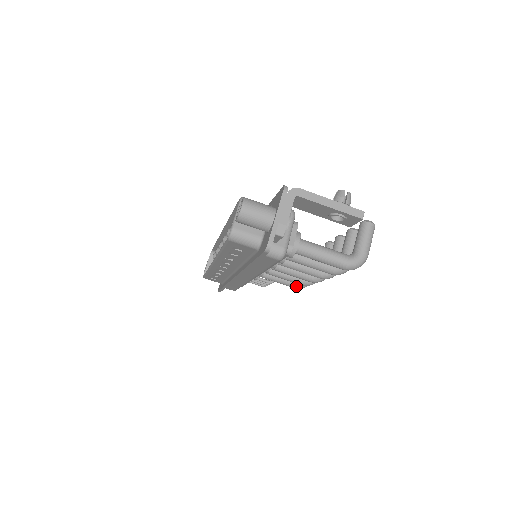
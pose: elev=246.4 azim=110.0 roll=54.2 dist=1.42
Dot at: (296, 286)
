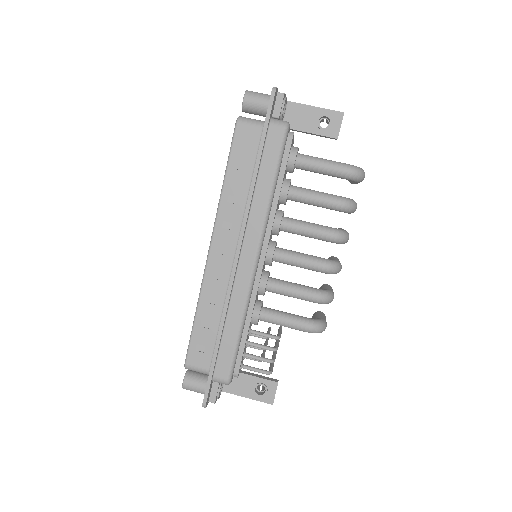
Dot at: (308, 322)
